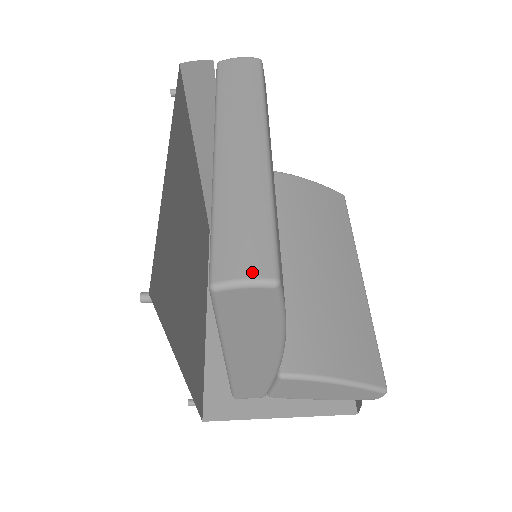
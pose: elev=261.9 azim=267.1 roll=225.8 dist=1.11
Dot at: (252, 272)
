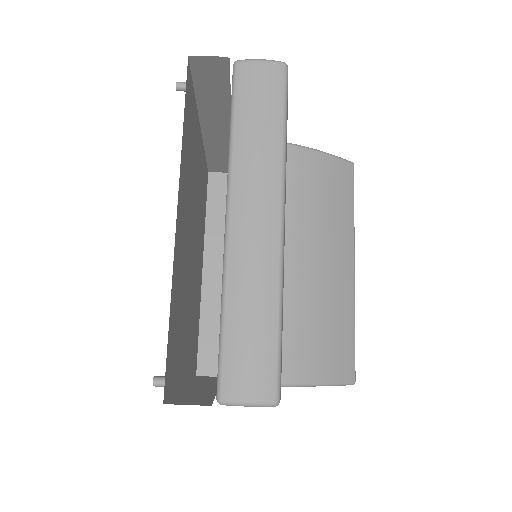
Dot at: (256, 395)
